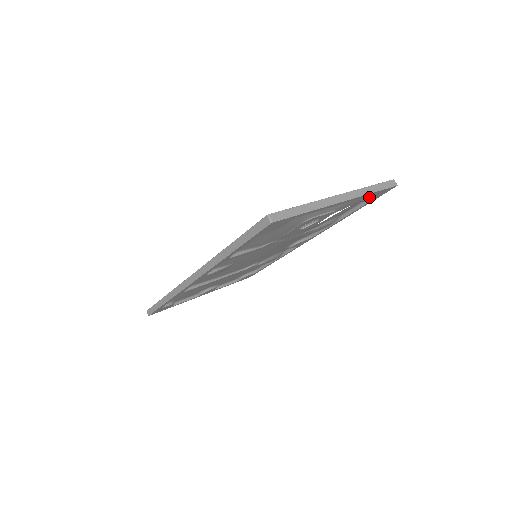
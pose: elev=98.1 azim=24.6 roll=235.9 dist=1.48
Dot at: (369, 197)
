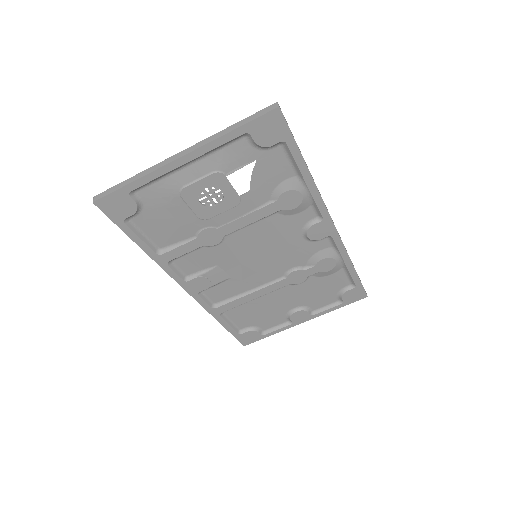
Dot at: (252, 139)
